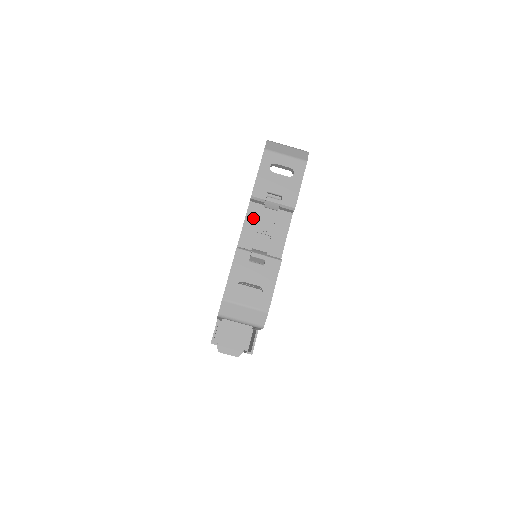
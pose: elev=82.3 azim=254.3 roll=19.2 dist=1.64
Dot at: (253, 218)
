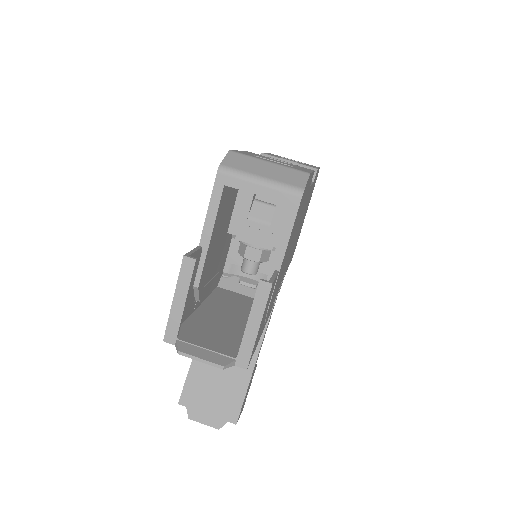
Dot at: occluded
